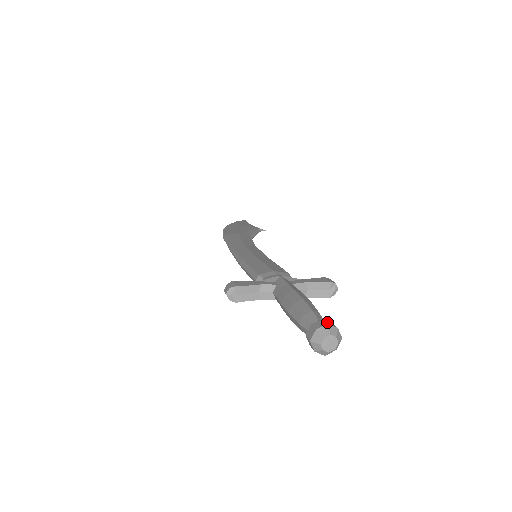
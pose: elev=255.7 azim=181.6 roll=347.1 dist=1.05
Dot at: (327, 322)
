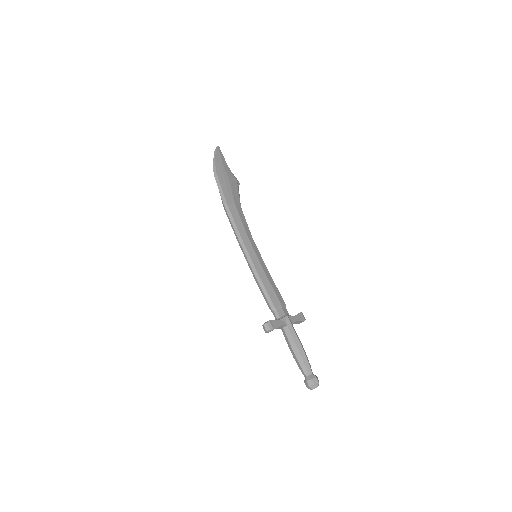
Dot at: (318, 381)
